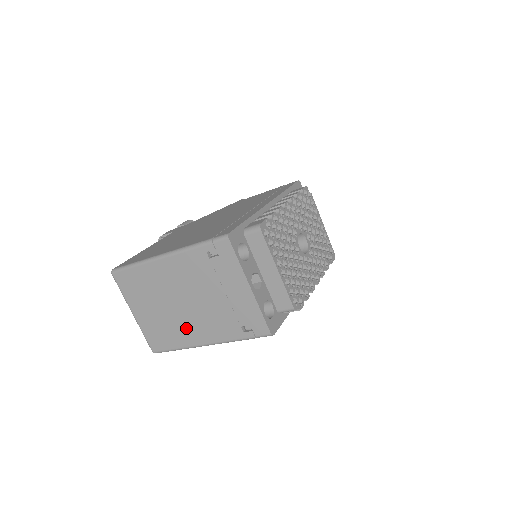
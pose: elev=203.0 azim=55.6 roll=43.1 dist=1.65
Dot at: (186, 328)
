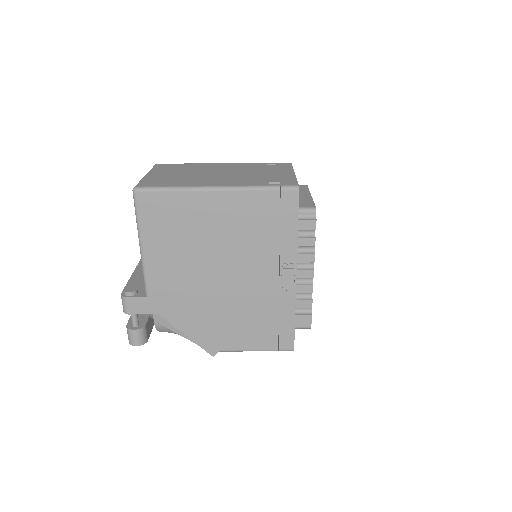
Dot at: (203, 180)
